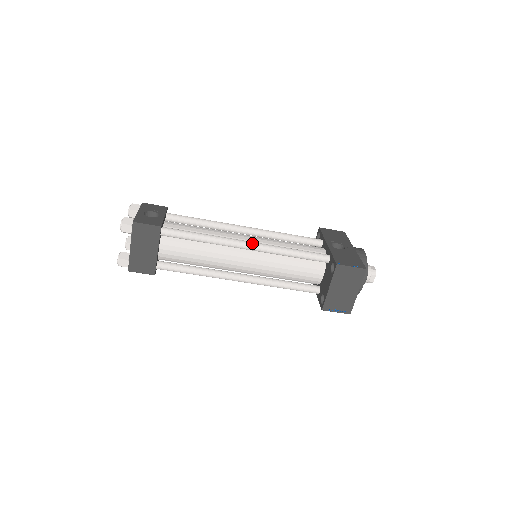
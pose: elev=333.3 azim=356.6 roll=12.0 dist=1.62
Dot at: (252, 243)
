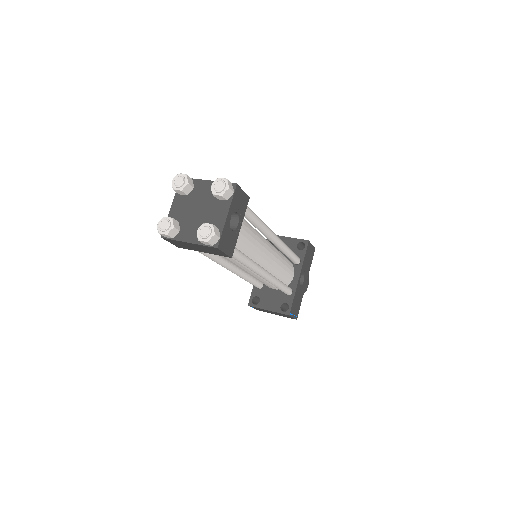
Dot at: (267, 276)
